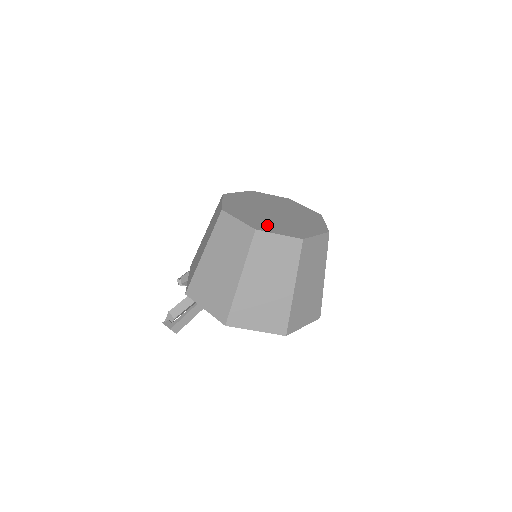
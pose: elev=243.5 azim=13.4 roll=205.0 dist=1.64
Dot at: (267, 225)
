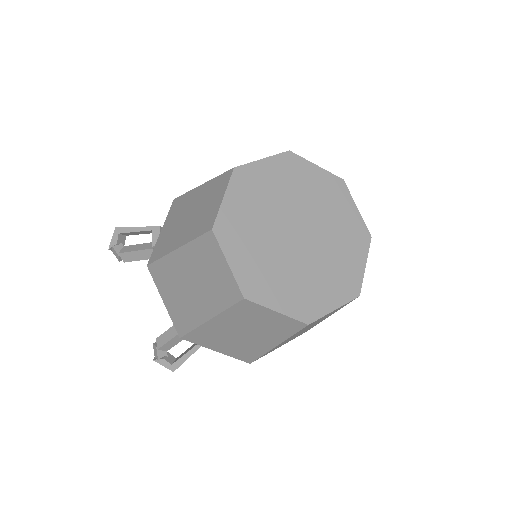
Dot at: (312, 295)
